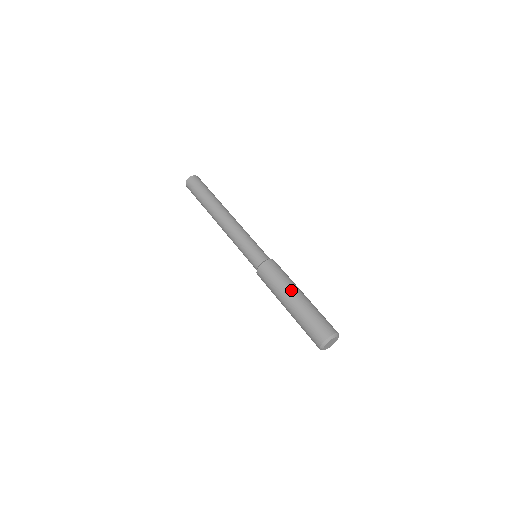
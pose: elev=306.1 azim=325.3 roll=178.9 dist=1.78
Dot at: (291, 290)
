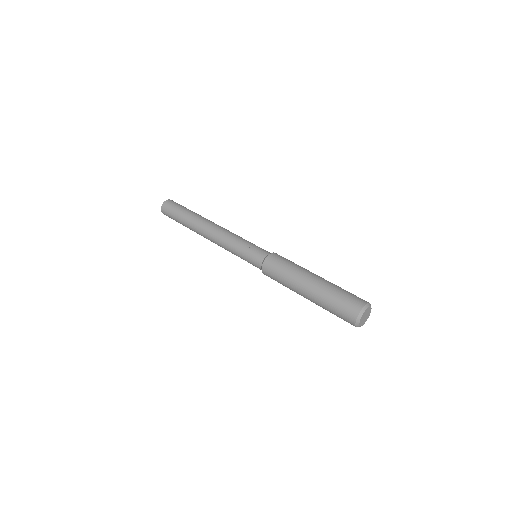
Dot at: (300, 282)
